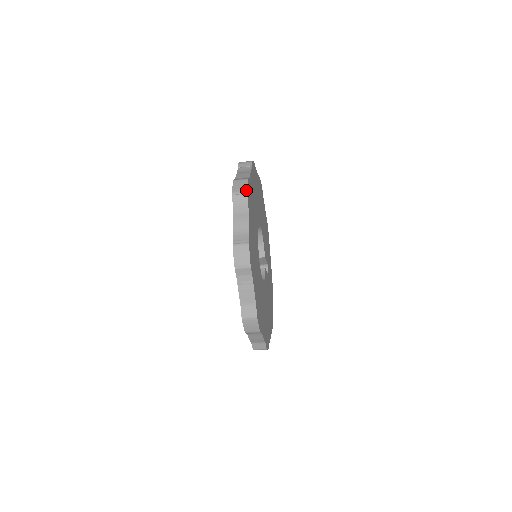
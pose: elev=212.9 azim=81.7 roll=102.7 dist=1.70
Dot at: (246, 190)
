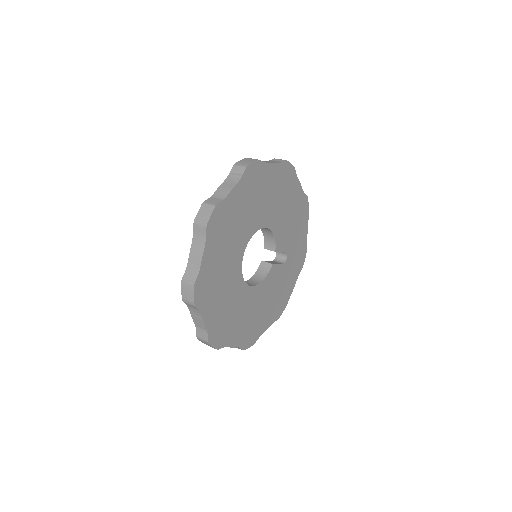
Dot at: (206, 222)
